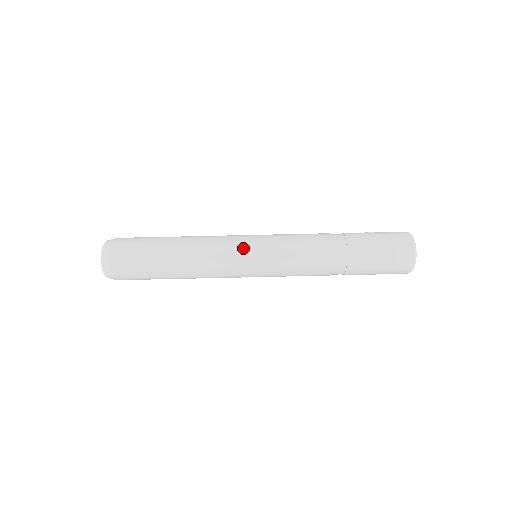
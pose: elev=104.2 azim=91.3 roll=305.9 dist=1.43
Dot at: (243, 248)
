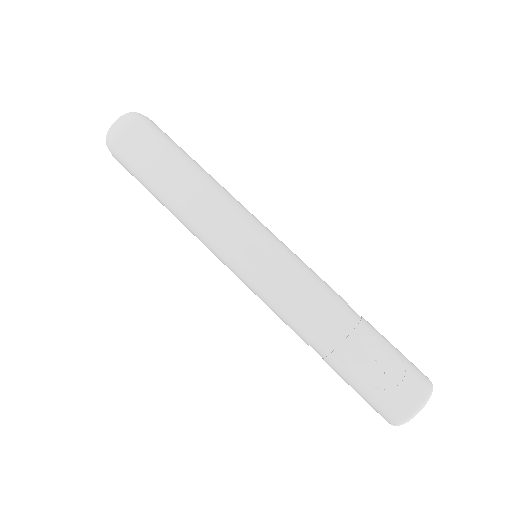
Dot at: (231, 252)
